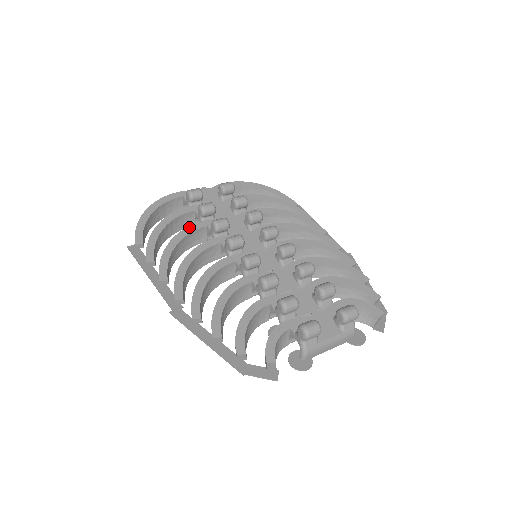
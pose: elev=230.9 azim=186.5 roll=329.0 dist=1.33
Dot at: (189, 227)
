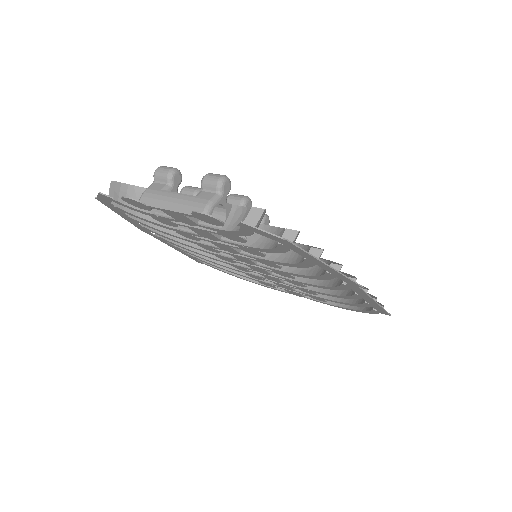
Dot at: occluded
